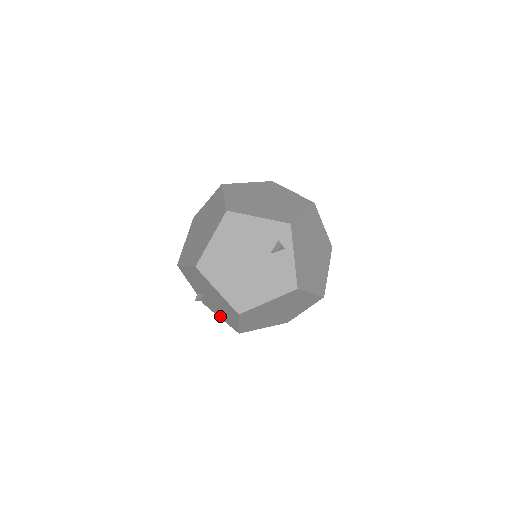
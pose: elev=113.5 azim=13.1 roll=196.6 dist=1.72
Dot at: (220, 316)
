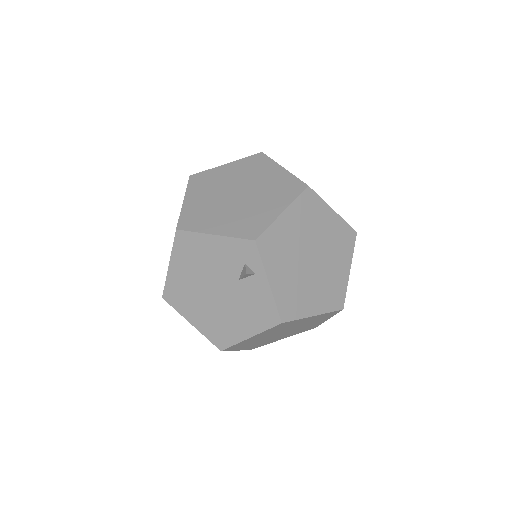
Dot at: occluded
